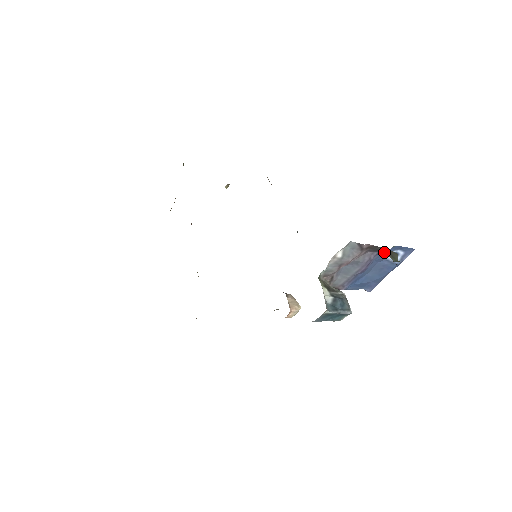
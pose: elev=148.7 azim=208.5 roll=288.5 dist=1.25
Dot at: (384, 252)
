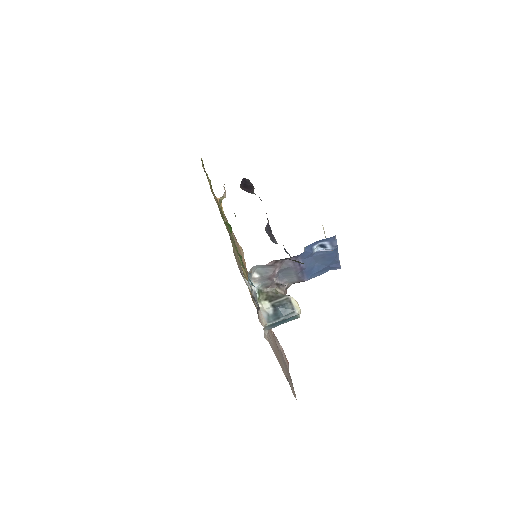
Dot at: (292, 260)
